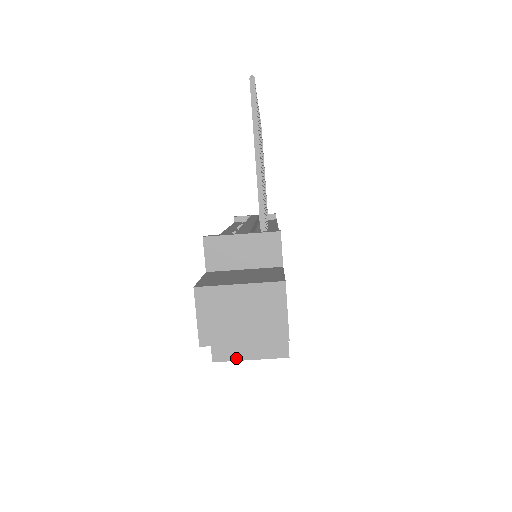
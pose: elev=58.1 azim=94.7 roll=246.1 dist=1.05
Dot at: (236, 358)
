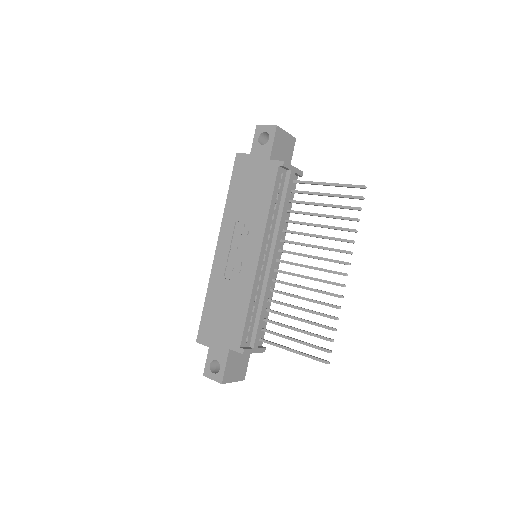
Dot at: occluded
